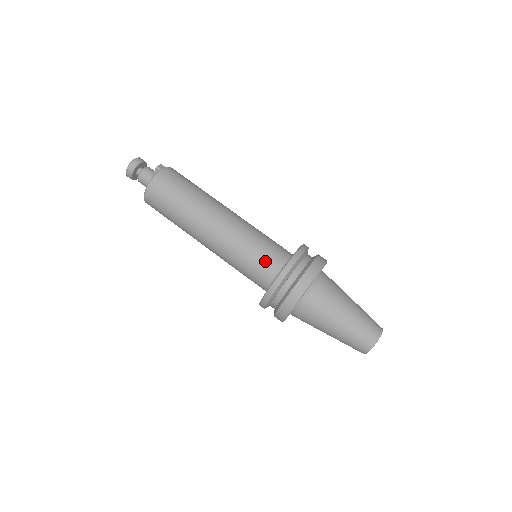
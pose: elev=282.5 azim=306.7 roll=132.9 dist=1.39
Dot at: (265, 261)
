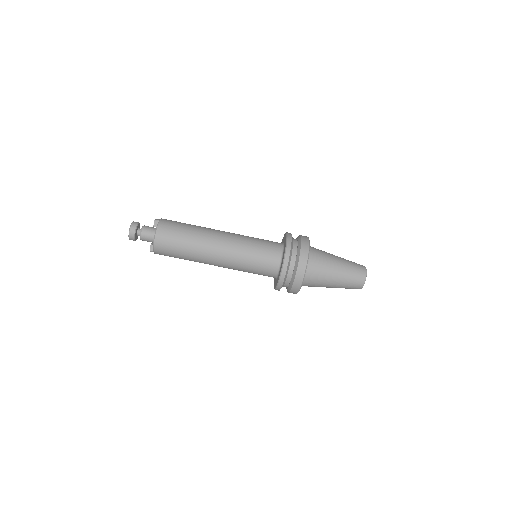
Dot at: (269, 250)
